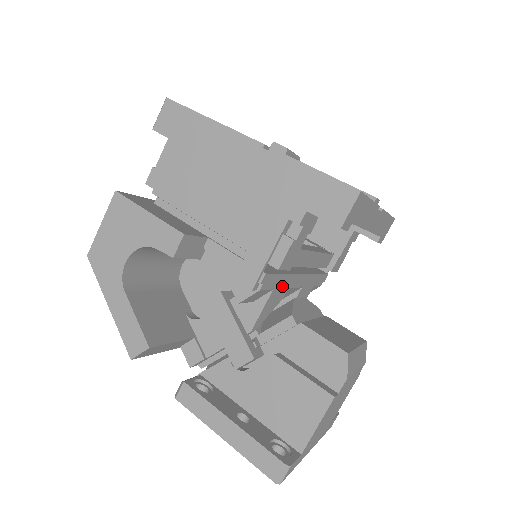
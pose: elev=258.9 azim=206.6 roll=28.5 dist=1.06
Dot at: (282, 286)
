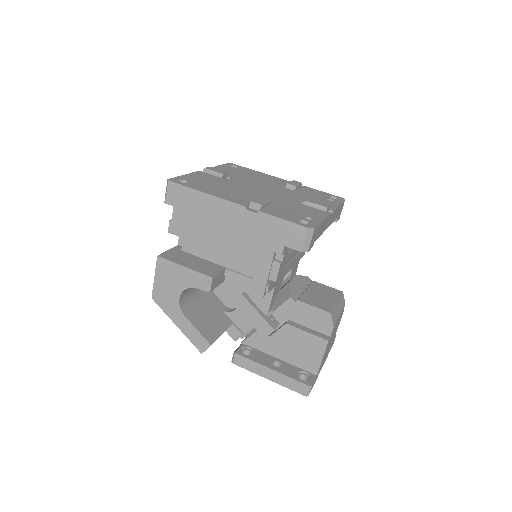
Dot at: (280, 280)
